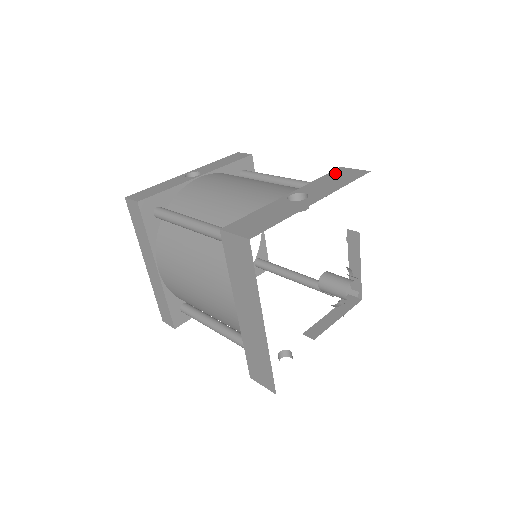
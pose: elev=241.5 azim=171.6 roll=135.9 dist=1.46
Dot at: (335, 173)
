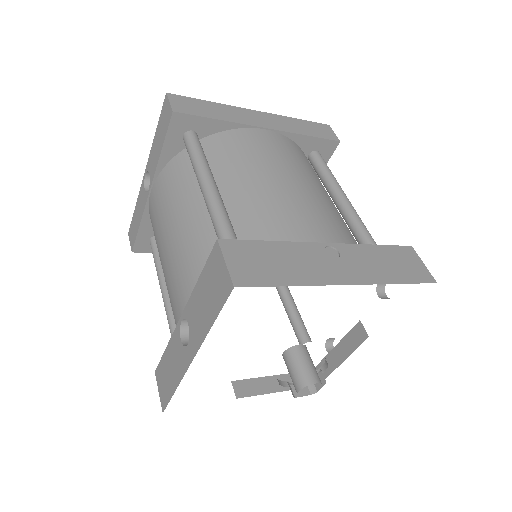
Dot at: (210, 267)
